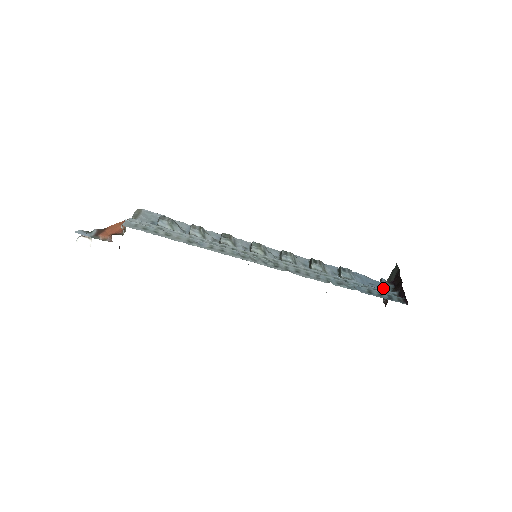
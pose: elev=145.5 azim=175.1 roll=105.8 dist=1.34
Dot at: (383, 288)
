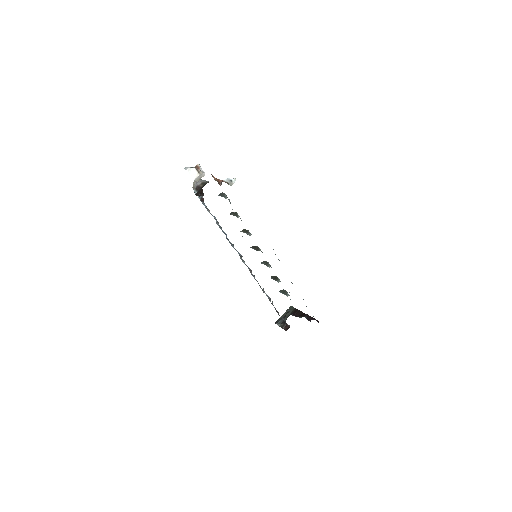
Dot at: occluded
